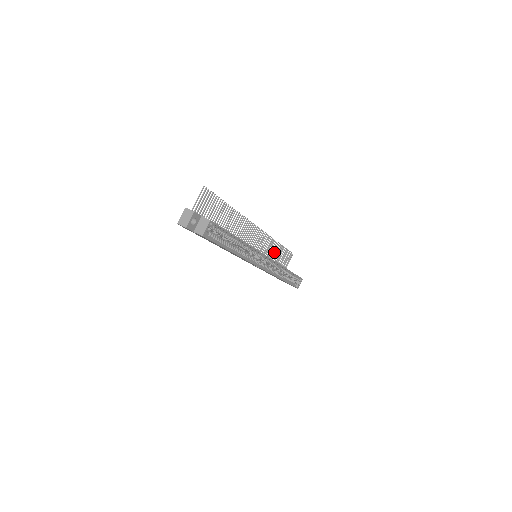
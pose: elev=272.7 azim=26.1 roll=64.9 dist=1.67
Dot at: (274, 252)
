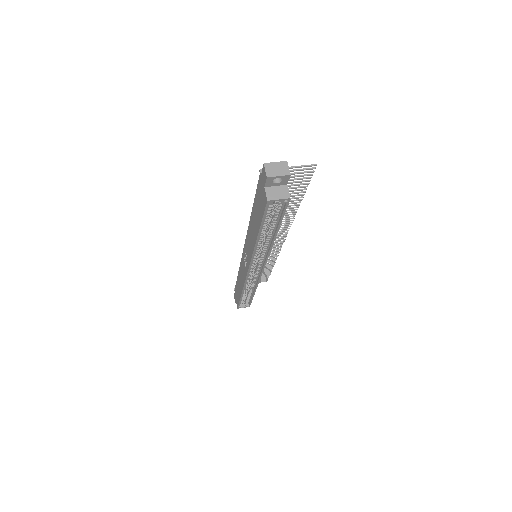
Dot at: occluded
